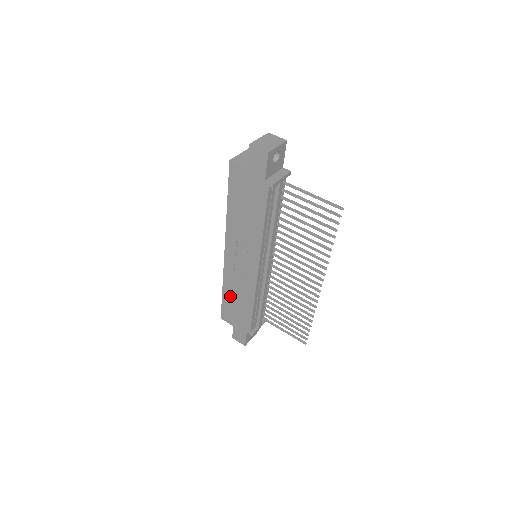
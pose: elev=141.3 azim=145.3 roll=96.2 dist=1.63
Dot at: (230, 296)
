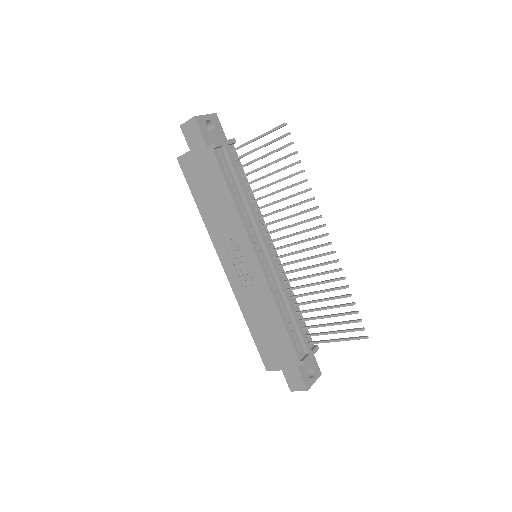
Dot at: (256, 325)
